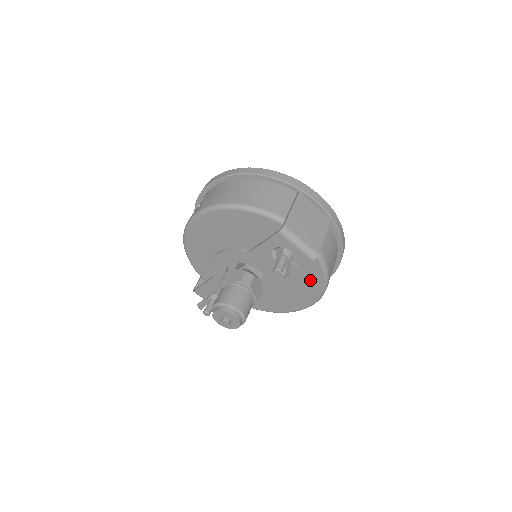
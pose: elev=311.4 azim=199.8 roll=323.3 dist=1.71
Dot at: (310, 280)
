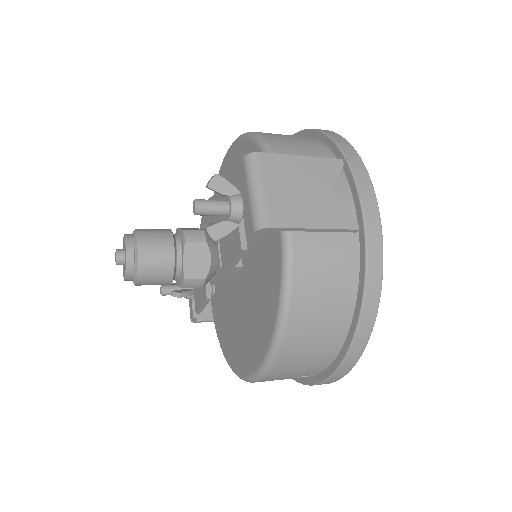
Dot at: (266, 311)
